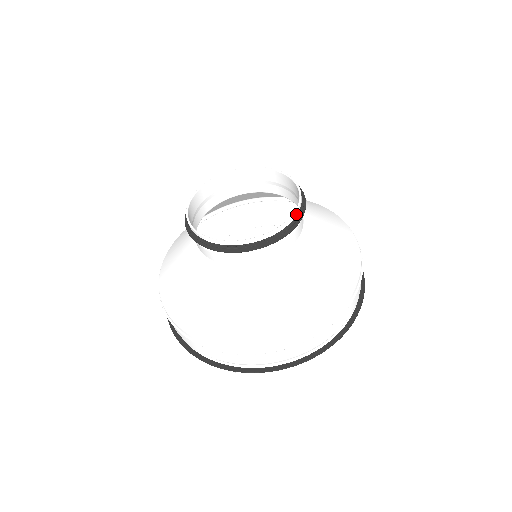
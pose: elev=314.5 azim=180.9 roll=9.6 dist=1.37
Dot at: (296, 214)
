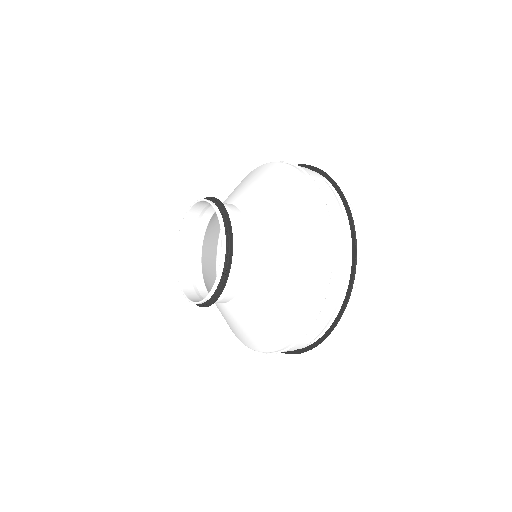
Dot at: (215, 289)
